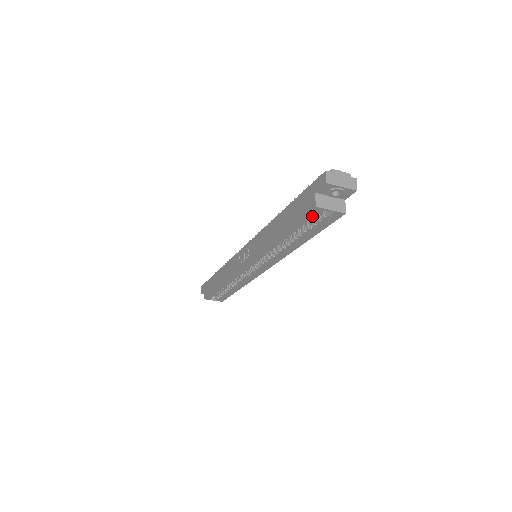
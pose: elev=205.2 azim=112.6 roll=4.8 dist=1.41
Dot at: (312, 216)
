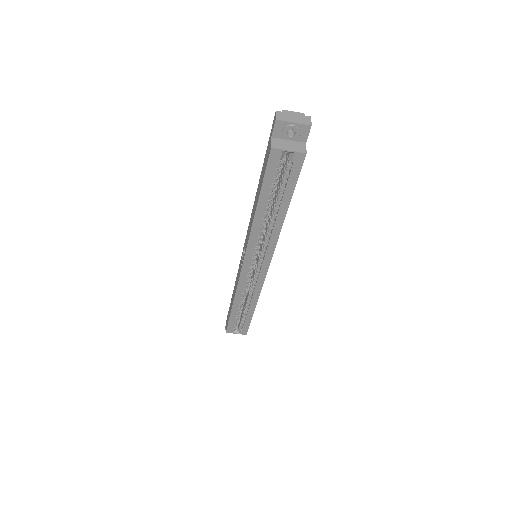
Dot at: (274, 165)
